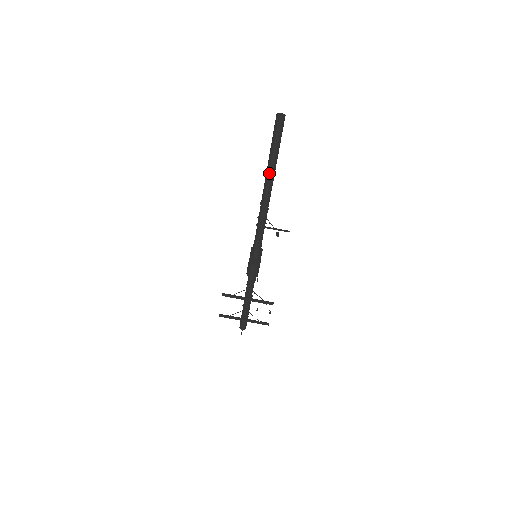
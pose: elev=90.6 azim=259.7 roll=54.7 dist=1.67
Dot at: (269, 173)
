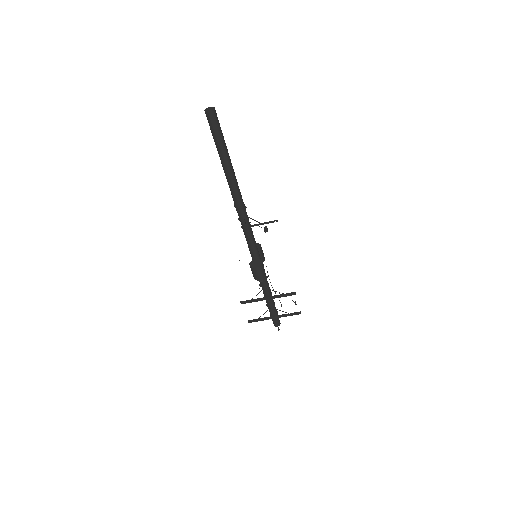
Dot at: (227, 174)
